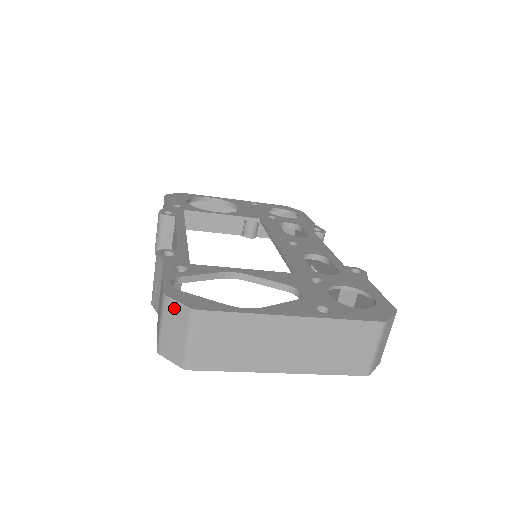
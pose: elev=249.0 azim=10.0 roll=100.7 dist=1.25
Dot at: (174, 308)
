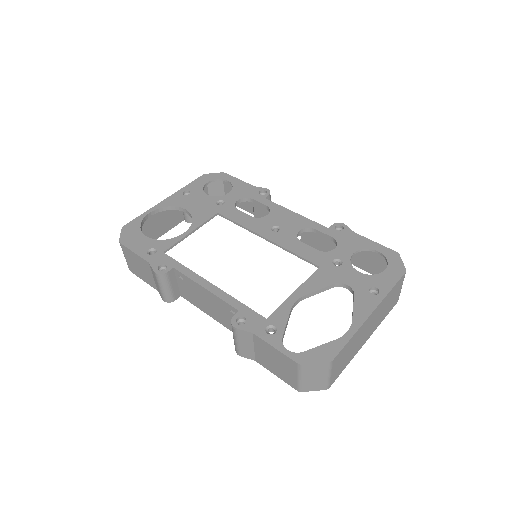
Dot at: (313, 368)
